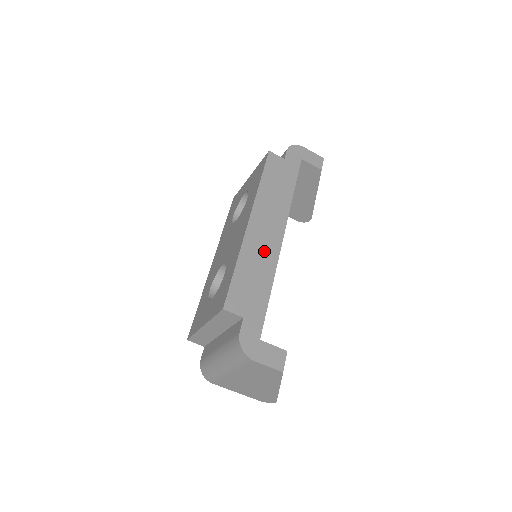
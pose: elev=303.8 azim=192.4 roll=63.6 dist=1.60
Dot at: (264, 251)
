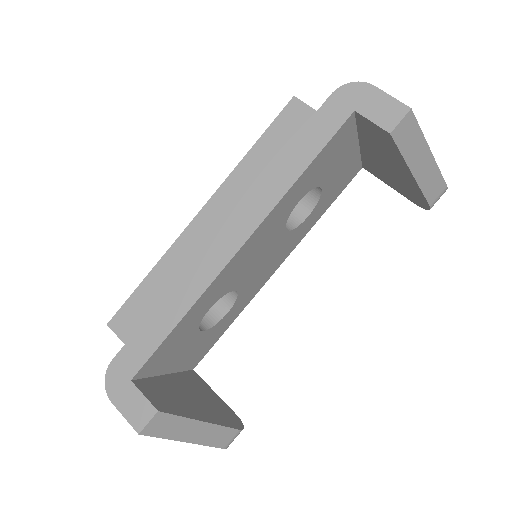
Dot at: (198, 263)
